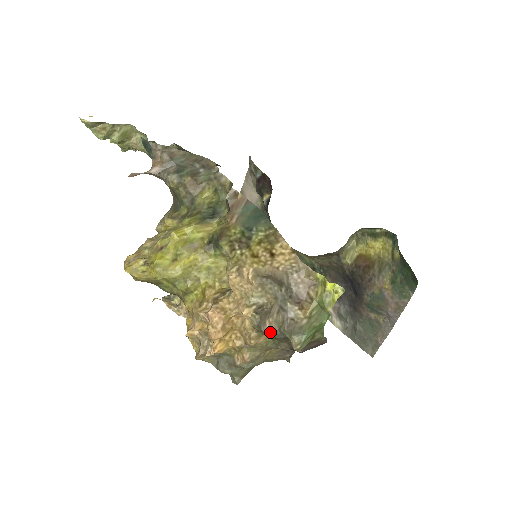
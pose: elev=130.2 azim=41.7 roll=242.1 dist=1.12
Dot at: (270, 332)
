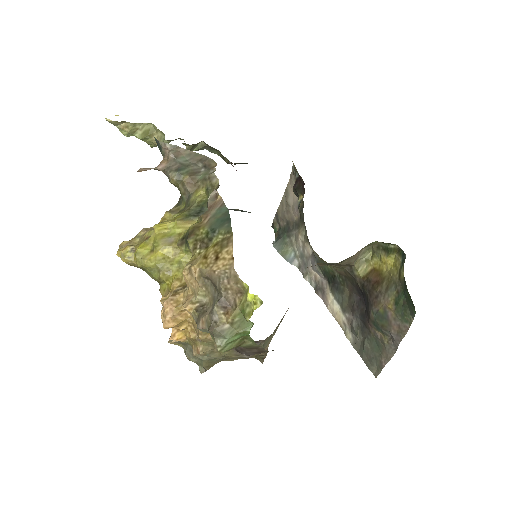
Dot at: (203, 330)
